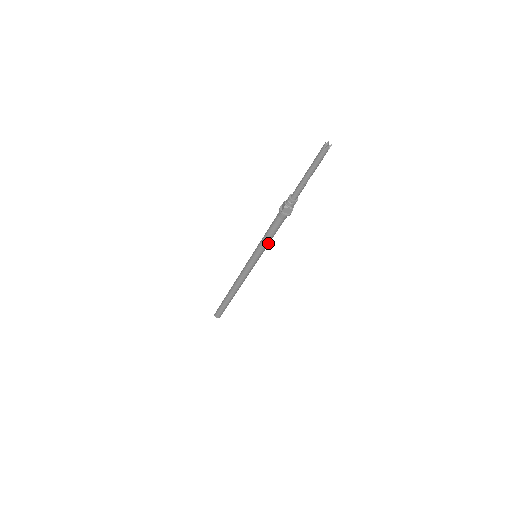
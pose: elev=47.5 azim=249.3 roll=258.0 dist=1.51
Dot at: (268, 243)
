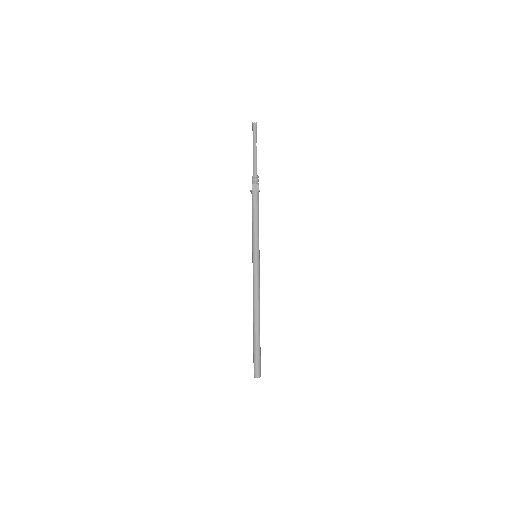
Dot at: (257, 231)
